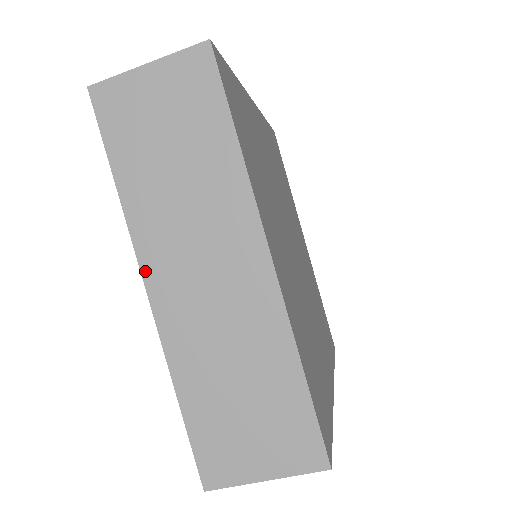
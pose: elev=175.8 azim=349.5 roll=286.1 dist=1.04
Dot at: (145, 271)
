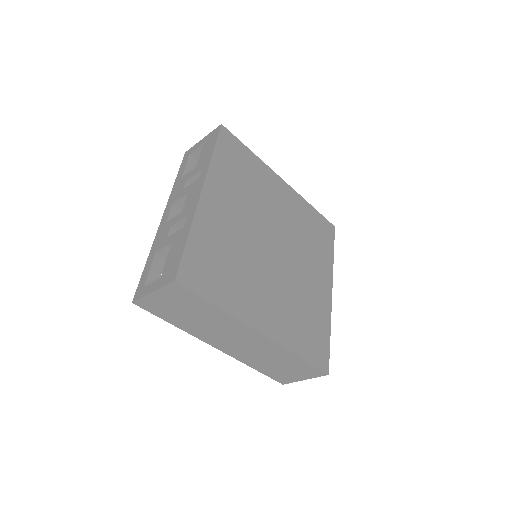
Dot at: (211, 344)
